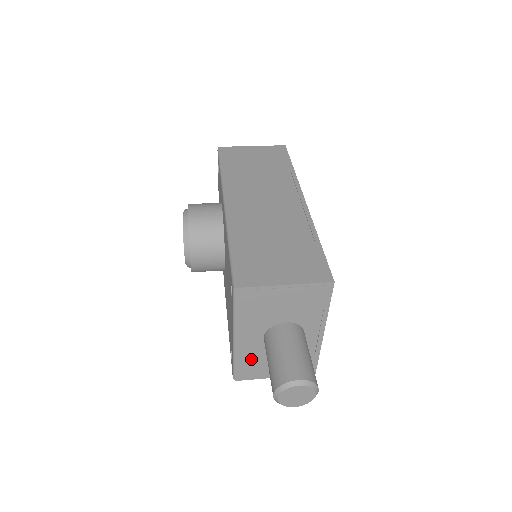
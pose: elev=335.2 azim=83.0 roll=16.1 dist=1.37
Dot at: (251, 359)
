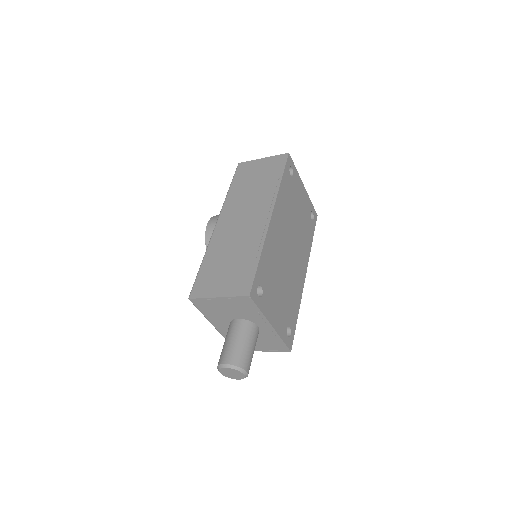
Dot at: occluded
